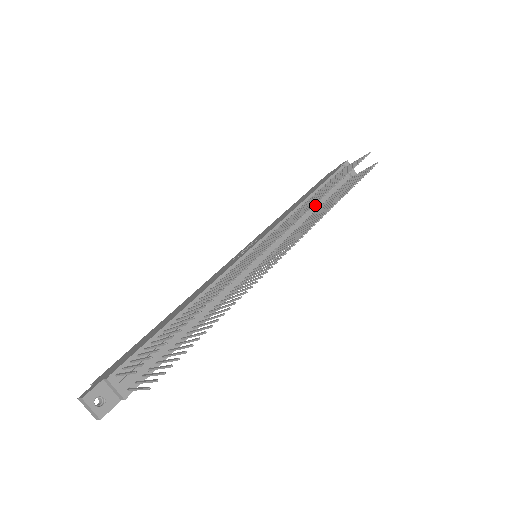
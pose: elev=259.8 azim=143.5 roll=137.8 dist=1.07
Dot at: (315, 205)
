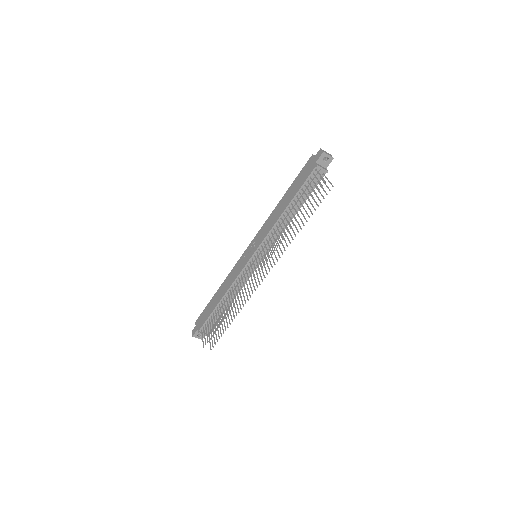
Dot at: occluded
